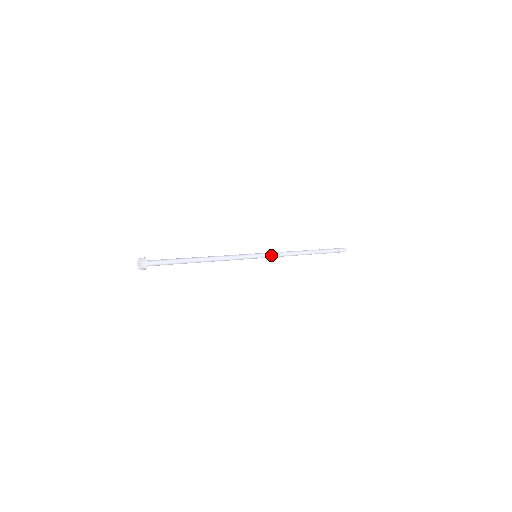
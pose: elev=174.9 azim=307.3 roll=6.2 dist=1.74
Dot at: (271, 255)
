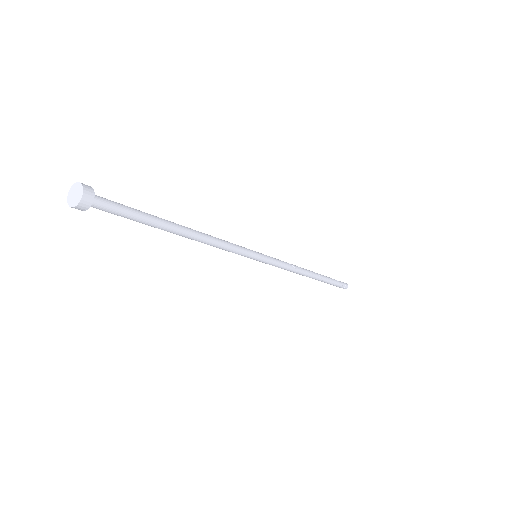
Dot at: (275, 260)
